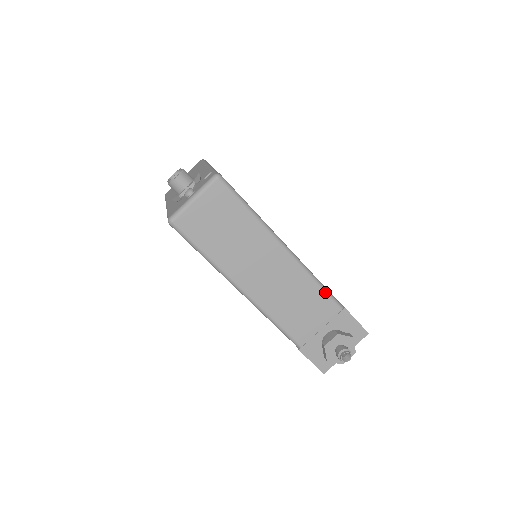
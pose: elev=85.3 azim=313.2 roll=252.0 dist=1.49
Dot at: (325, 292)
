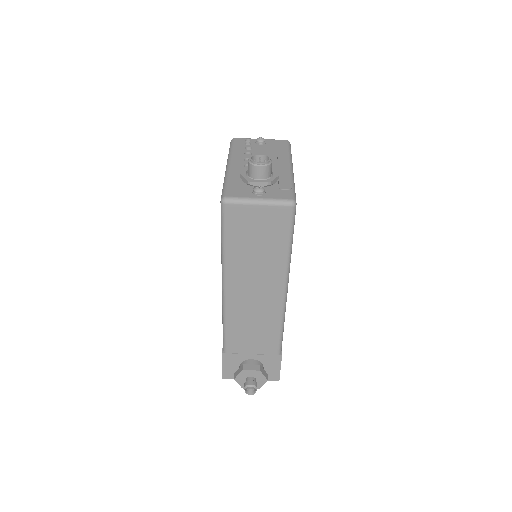
Dot at: (280, 336)
